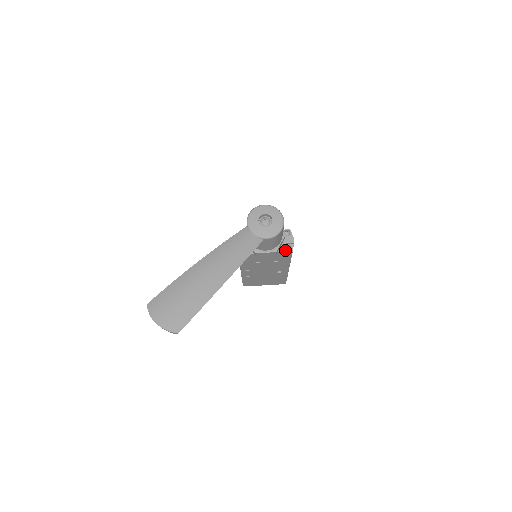
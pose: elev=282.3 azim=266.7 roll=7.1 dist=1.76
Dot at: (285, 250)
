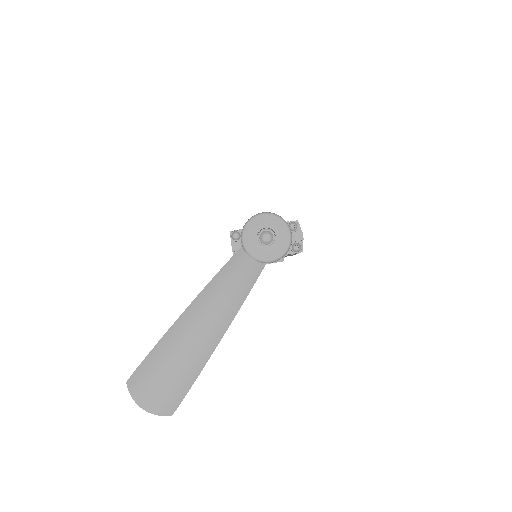
Dot at: (293, 250)
